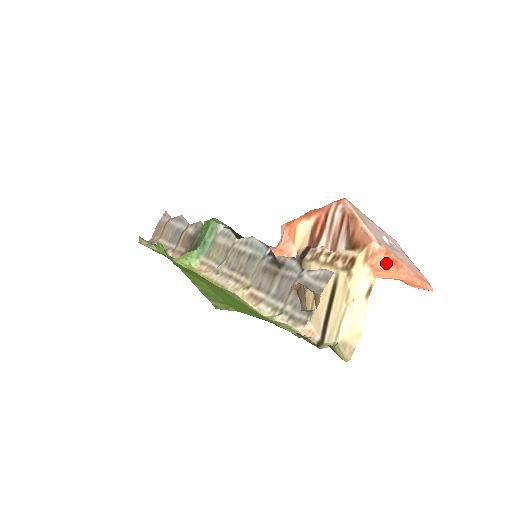
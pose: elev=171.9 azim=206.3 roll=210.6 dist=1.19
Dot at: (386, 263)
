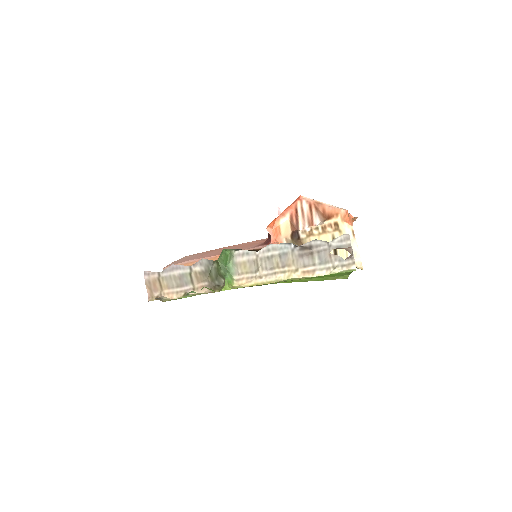
Dot at: (348, 216)
